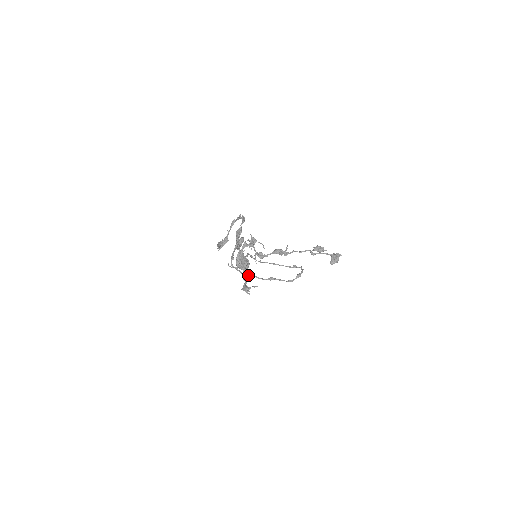
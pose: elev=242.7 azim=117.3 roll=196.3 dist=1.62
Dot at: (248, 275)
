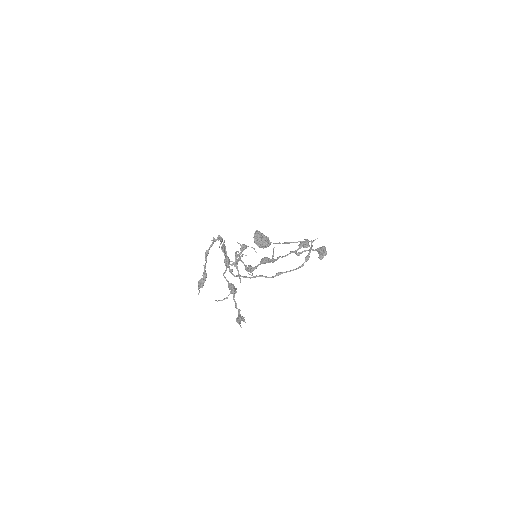
Dot at: occluded
